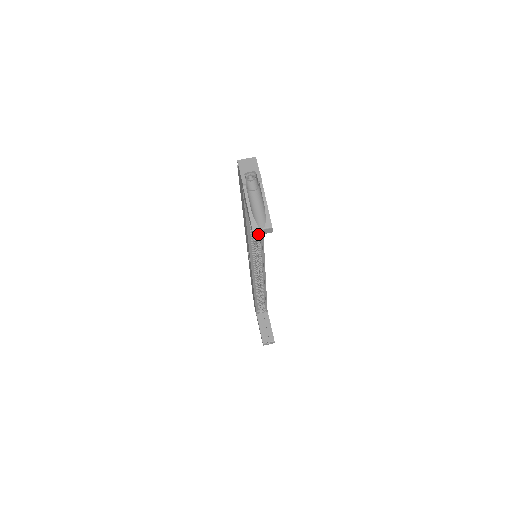
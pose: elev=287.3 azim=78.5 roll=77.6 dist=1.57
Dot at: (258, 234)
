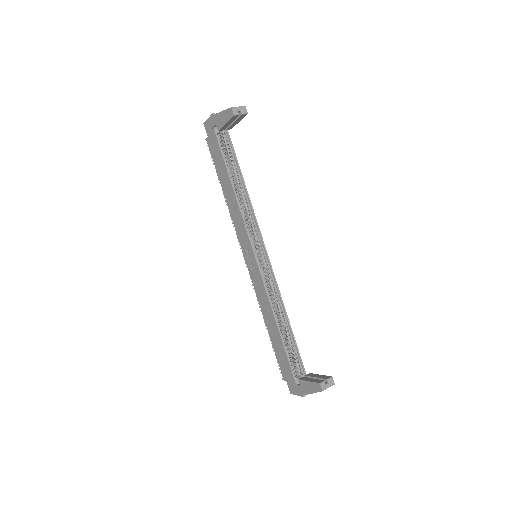
Dot at: (237, 113)
